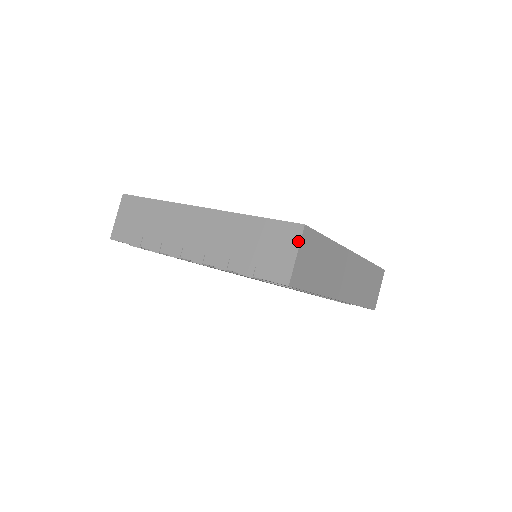
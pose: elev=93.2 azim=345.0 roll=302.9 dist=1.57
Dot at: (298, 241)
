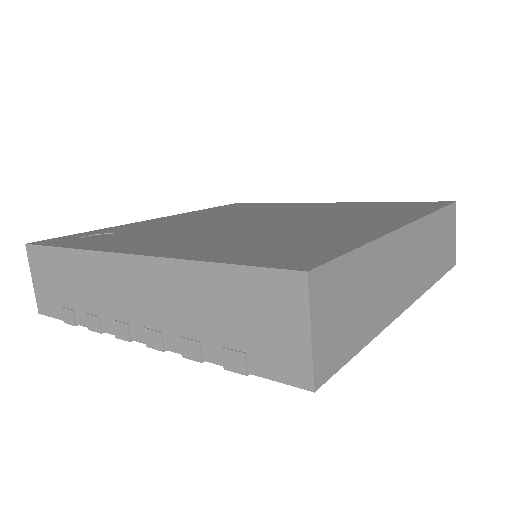
Dot at: (305, 306)
